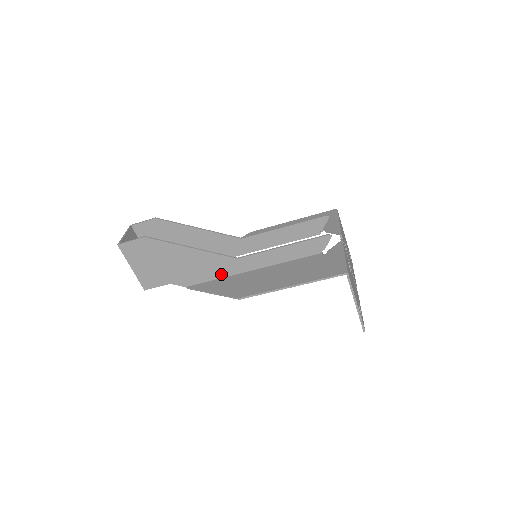
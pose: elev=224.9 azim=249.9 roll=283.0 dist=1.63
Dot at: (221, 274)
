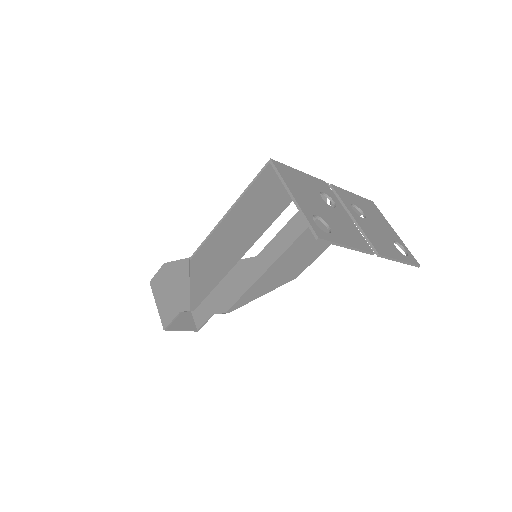
Dot at: occluded
